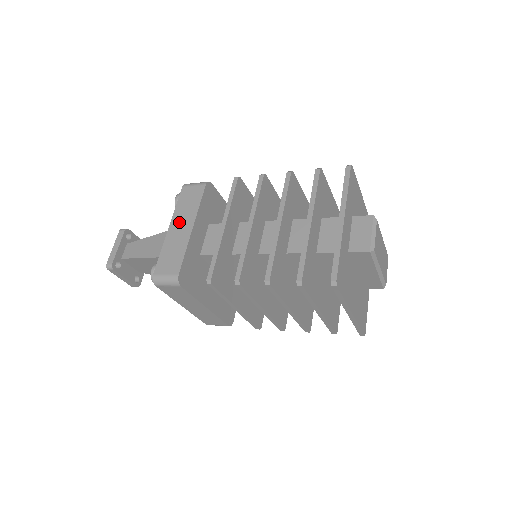
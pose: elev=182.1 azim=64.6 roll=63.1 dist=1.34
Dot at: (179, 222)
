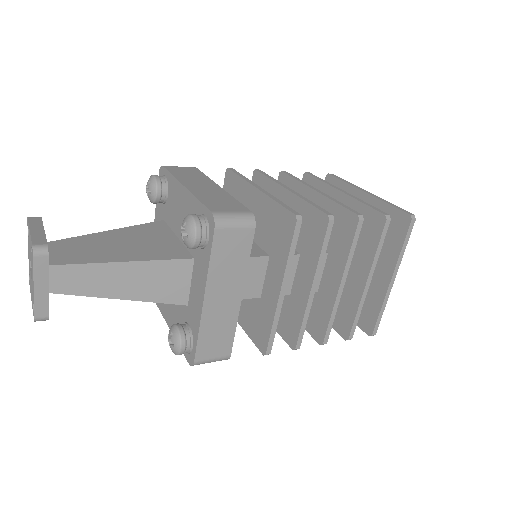
Dot at: (220, 290)
